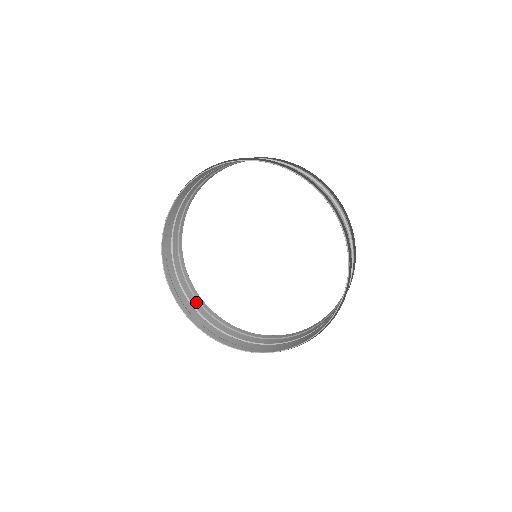
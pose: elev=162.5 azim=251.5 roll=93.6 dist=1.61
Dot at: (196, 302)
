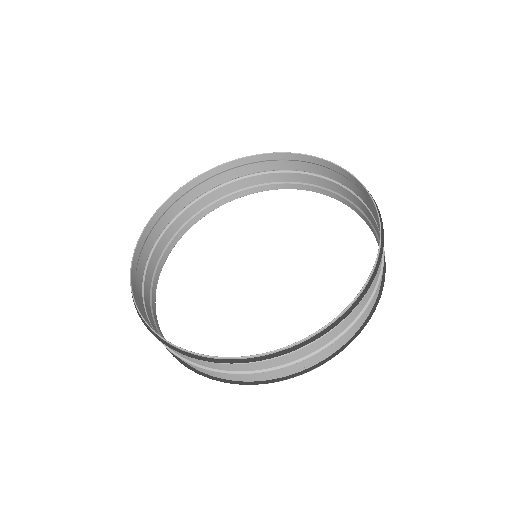
Dot at: (150, 313)
